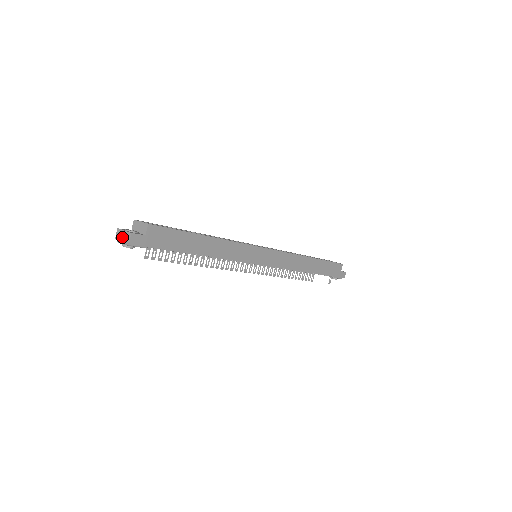
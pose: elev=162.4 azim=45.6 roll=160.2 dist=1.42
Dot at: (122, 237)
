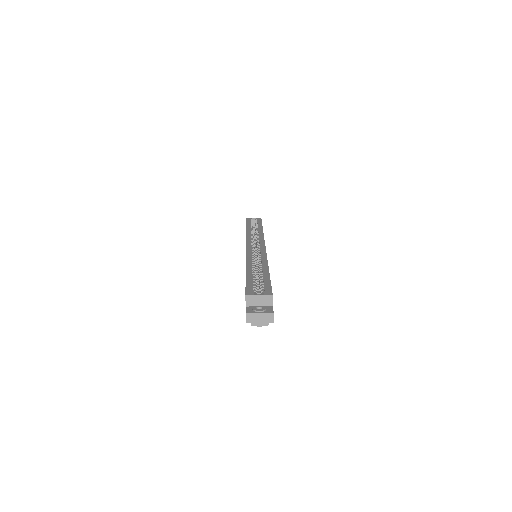
Dot at: (259, 320)
